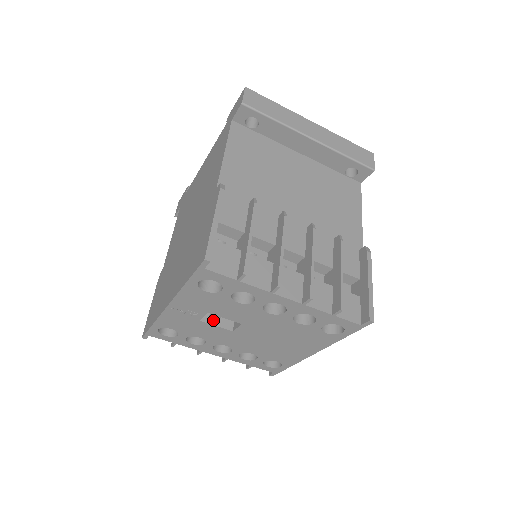
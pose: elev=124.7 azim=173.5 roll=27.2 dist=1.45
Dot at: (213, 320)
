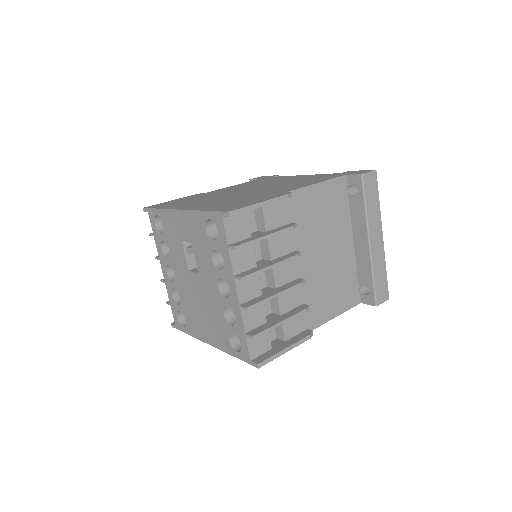
Dot at: (188, 250)
